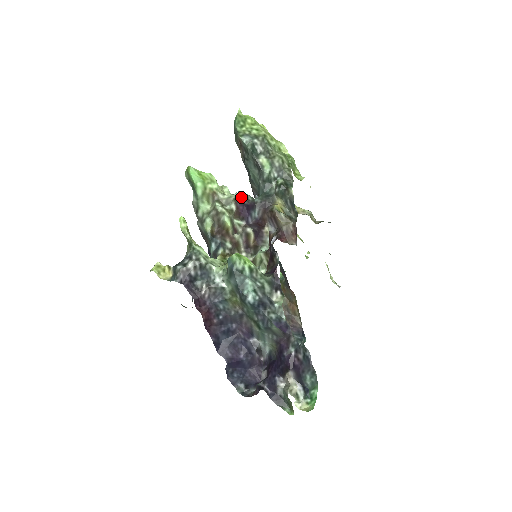
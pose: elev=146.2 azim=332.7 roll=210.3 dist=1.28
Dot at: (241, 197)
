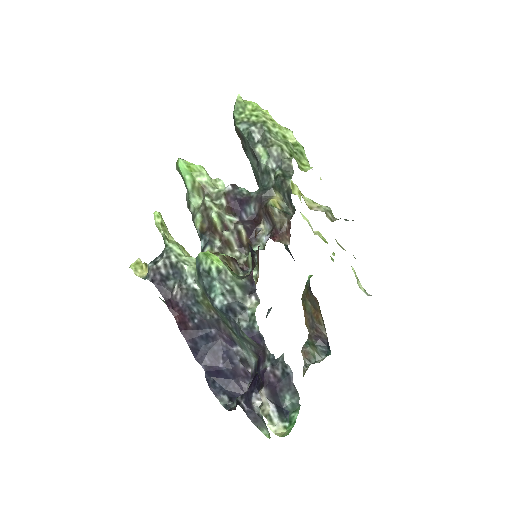
Dot at: (233, 191)
